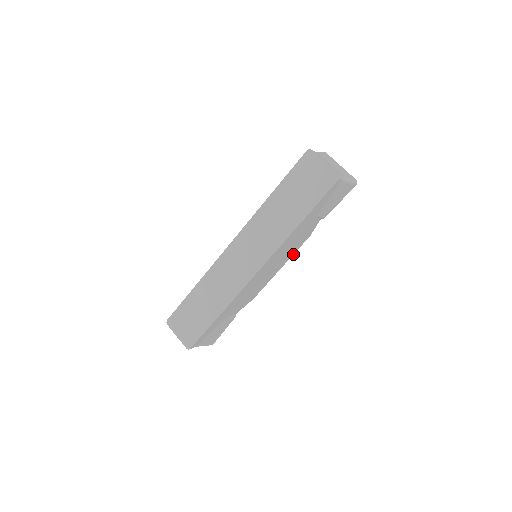
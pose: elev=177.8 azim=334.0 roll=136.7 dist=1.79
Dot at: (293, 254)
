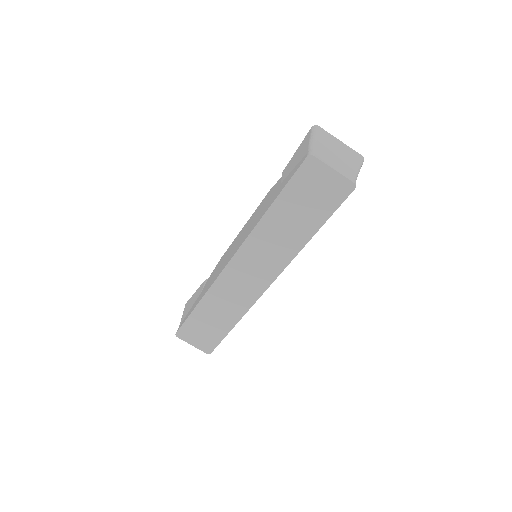
Dot at: occluded
